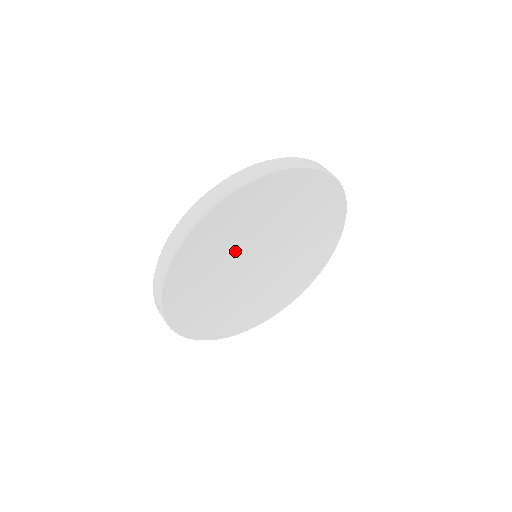
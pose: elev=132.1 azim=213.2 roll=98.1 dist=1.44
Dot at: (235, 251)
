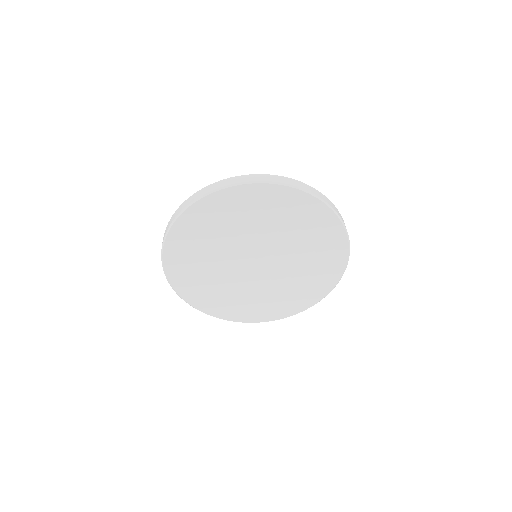
Dot at: (263, 232)
